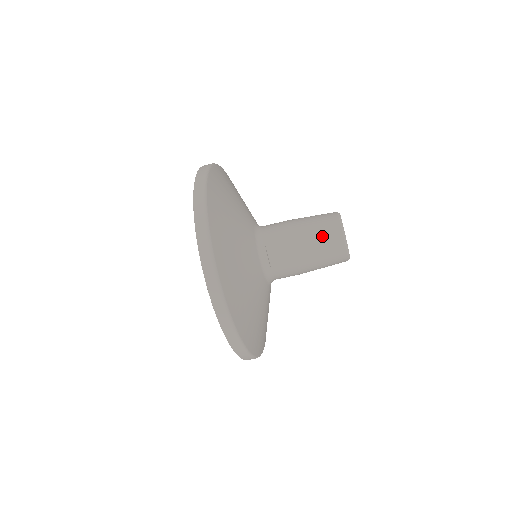
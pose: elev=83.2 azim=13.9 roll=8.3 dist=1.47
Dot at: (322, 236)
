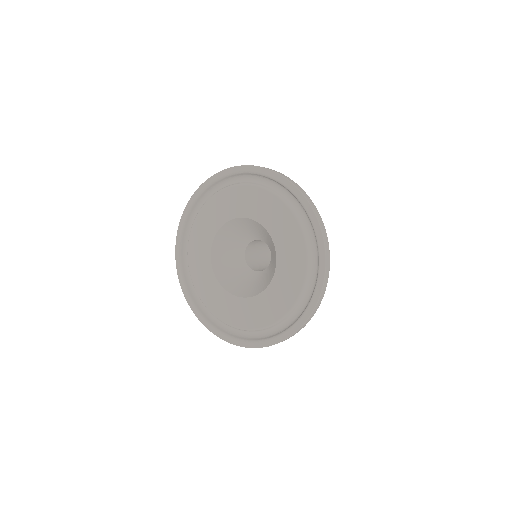
Dot at: occluded
